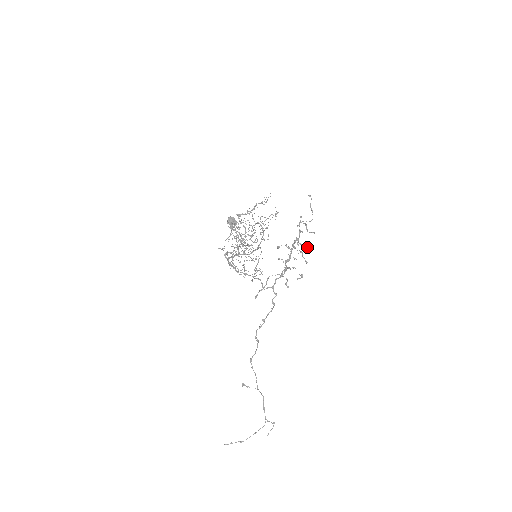
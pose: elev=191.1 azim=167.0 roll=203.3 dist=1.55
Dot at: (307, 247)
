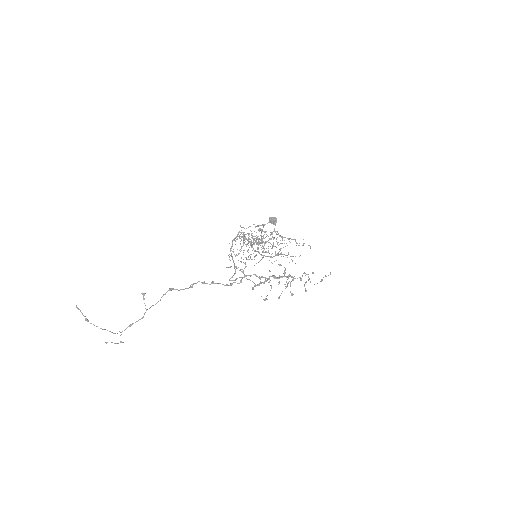
Dot at: occluded
